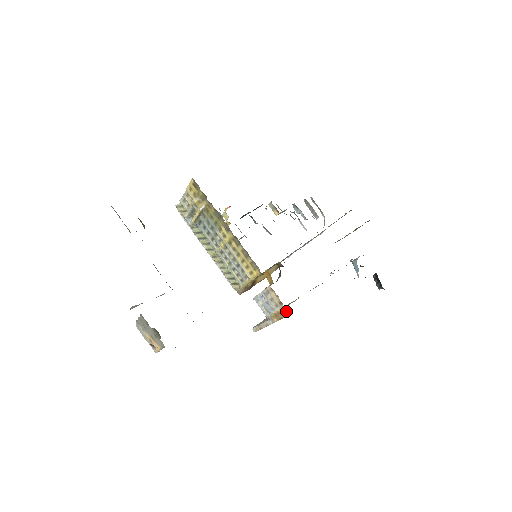
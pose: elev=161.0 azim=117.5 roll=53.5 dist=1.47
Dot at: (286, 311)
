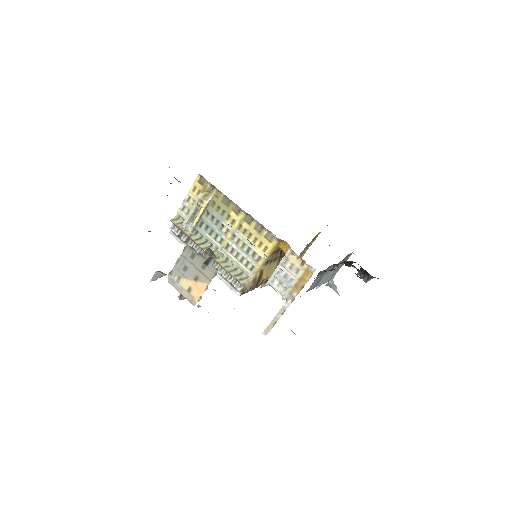
Dot at: (310, 270)
